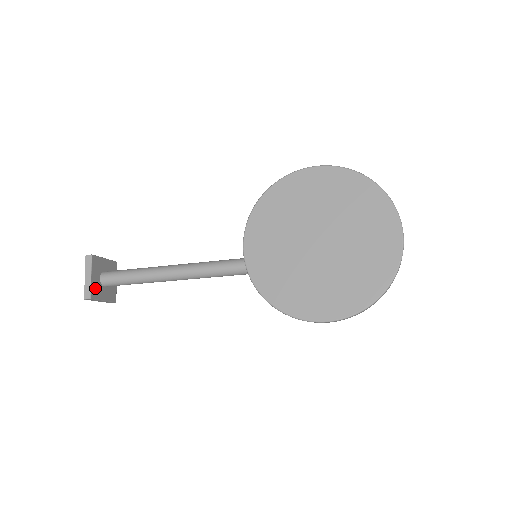
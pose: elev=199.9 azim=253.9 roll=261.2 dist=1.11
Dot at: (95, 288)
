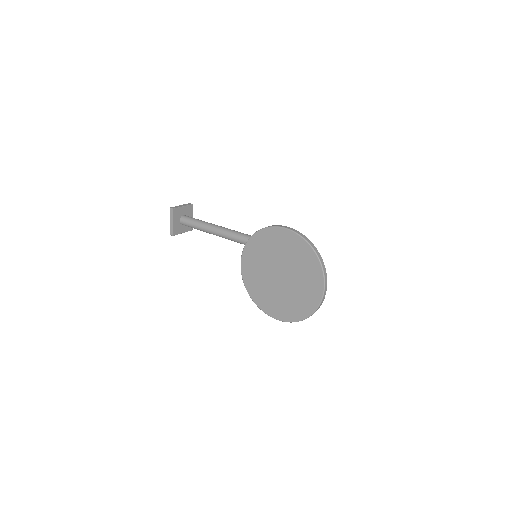
Dot at: (176, 228)
